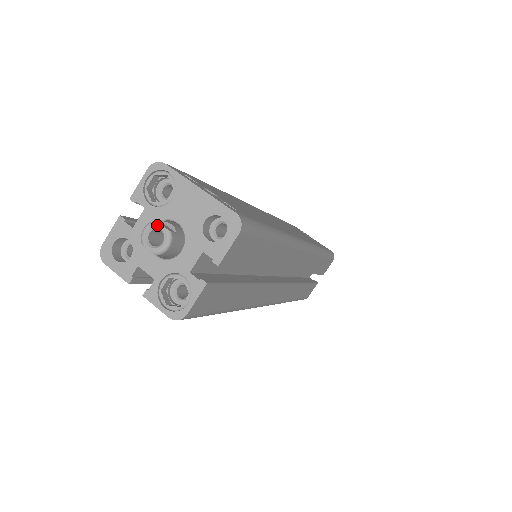
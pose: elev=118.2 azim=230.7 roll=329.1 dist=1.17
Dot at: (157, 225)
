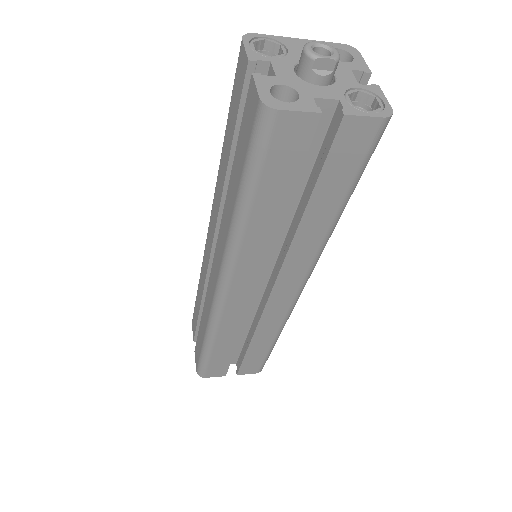
Dot at: (315, 42)
